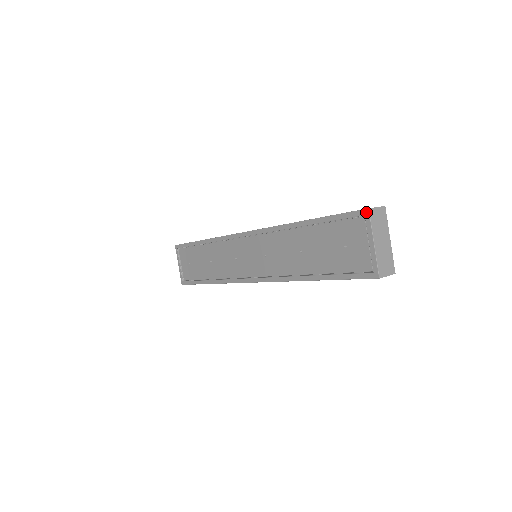
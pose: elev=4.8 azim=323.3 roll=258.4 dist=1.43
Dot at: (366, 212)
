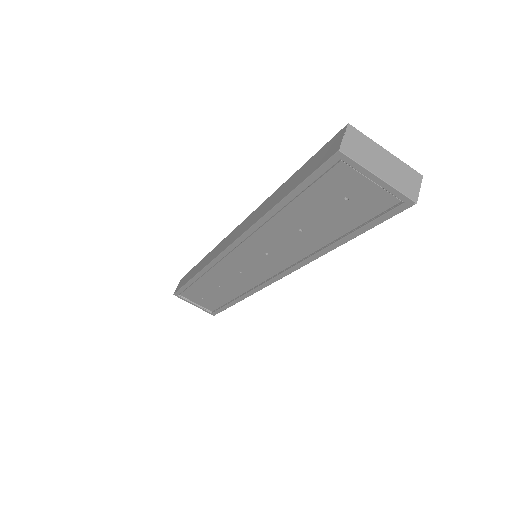
Dot at: (339, 156)
